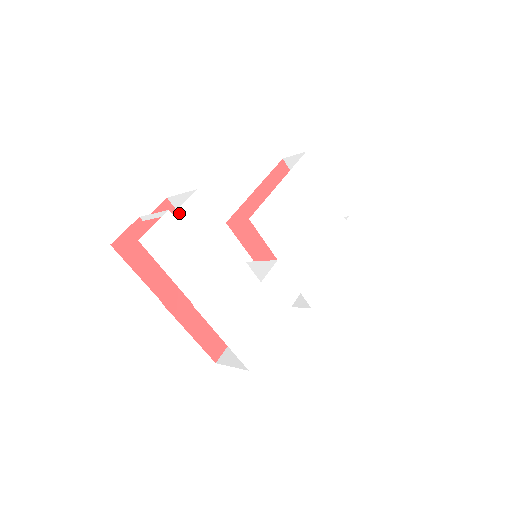
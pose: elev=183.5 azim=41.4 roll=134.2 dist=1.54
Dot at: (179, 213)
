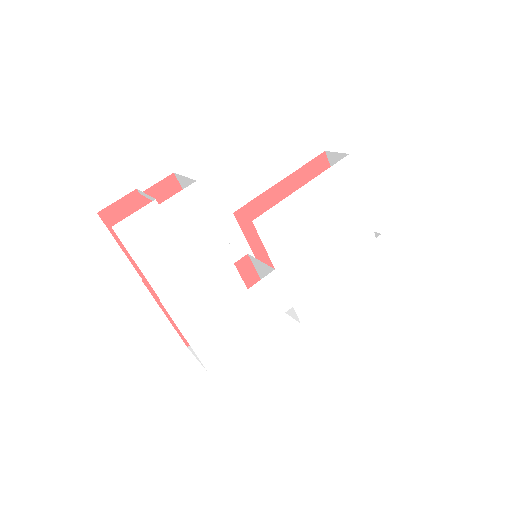
Dot at: (167, 204)
